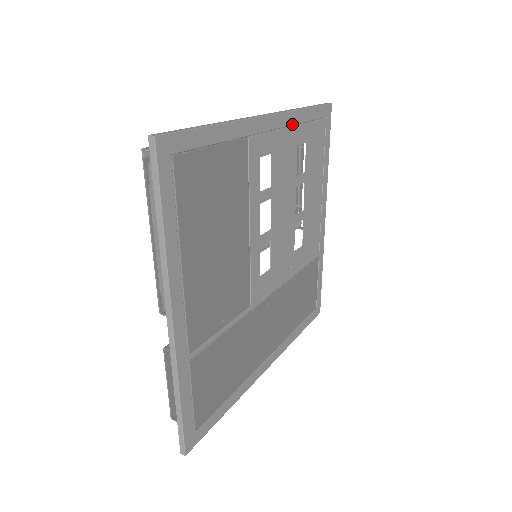
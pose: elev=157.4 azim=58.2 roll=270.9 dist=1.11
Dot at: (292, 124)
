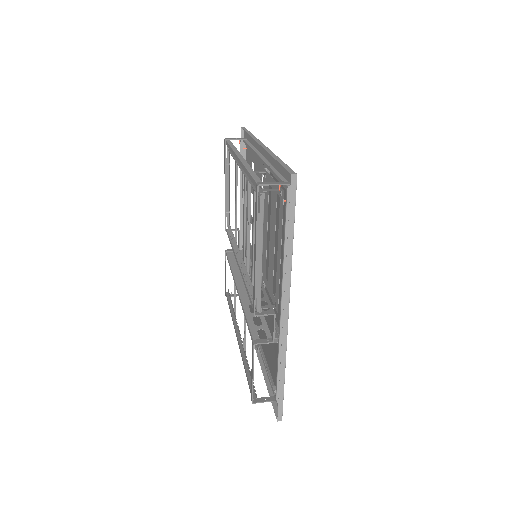
Dot at: (256, 148)
